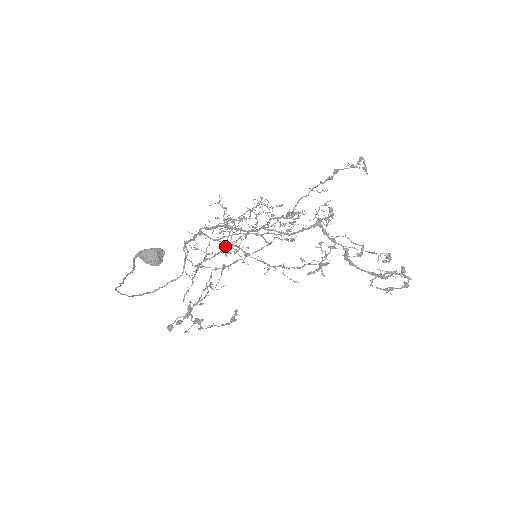
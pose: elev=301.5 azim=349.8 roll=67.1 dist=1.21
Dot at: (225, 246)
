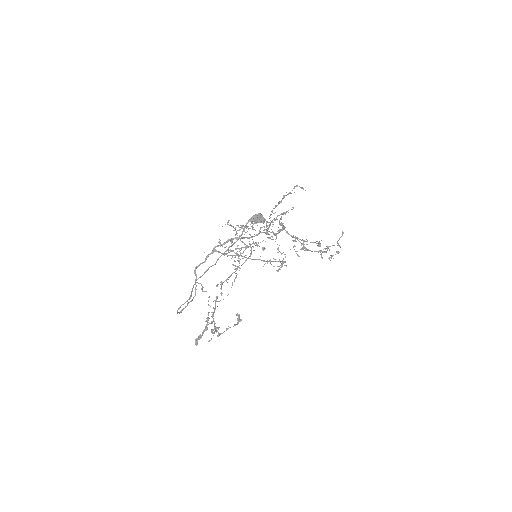
Dot at: (247, 245)
